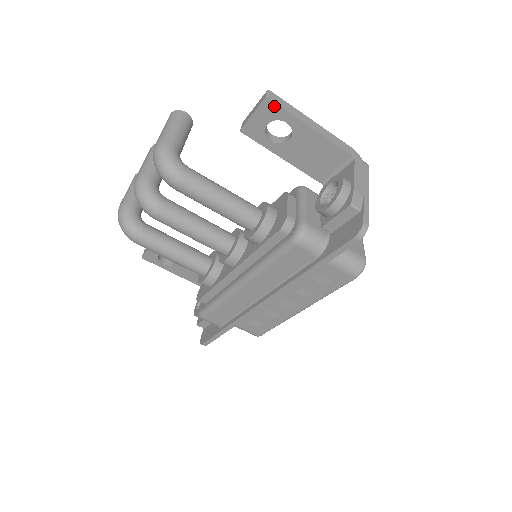
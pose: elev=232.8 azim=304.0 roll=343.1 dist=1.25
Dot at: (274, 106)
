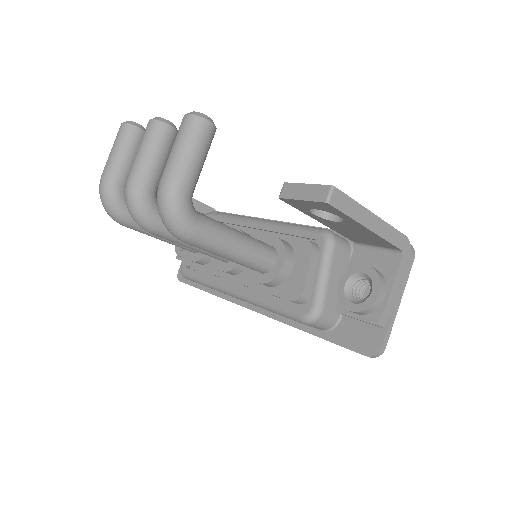
Dot at: (333, 208)
